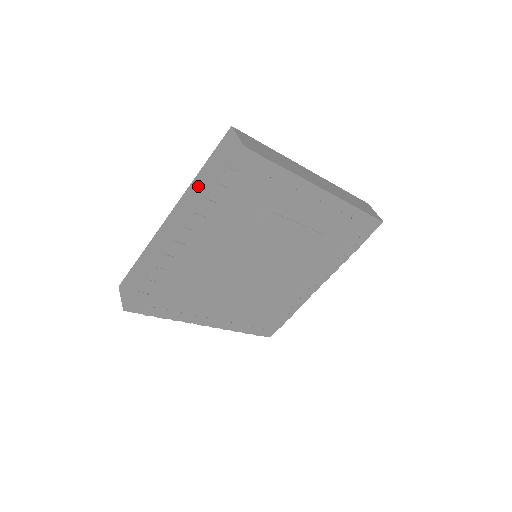
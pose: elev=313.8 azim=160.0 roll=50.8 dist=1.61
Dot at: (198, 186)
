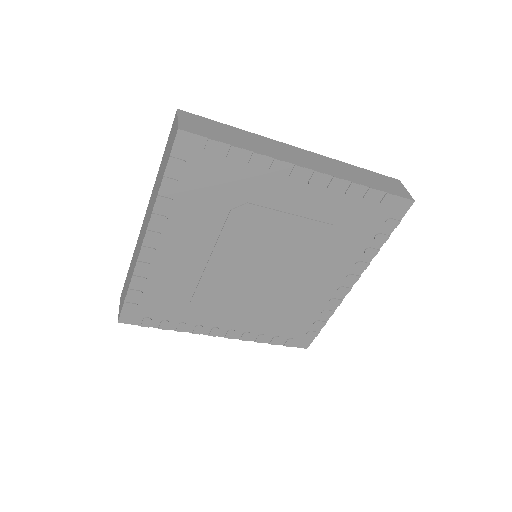
Dot at: (157, 182)
